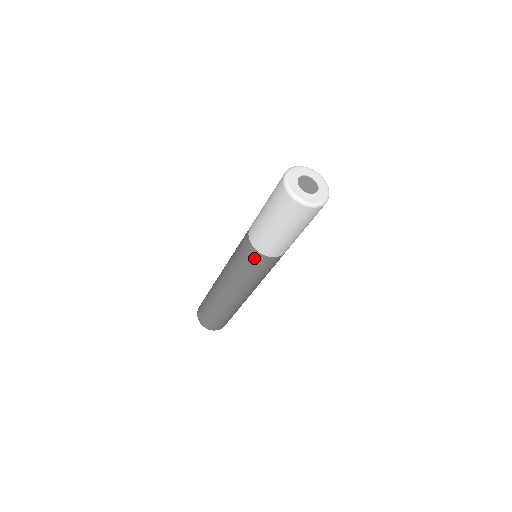
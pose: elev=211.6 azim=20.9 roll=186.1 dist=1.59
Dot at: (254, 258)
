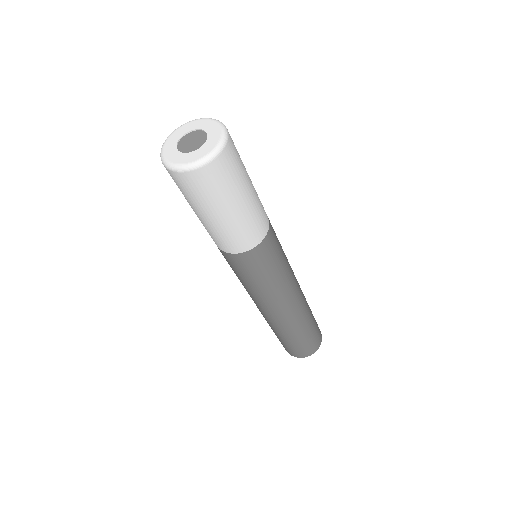
Dot at: (244, 263)
